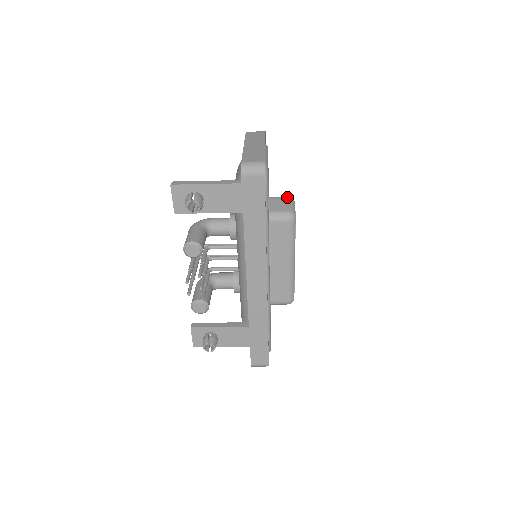
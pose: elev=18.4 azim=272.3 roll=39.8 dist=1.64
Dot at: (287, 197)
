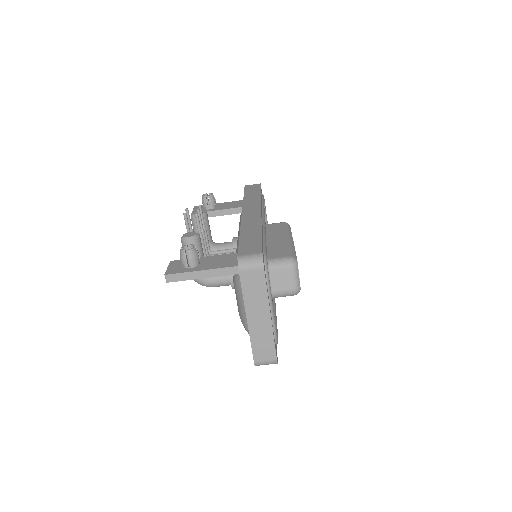
Dot at: occluded
